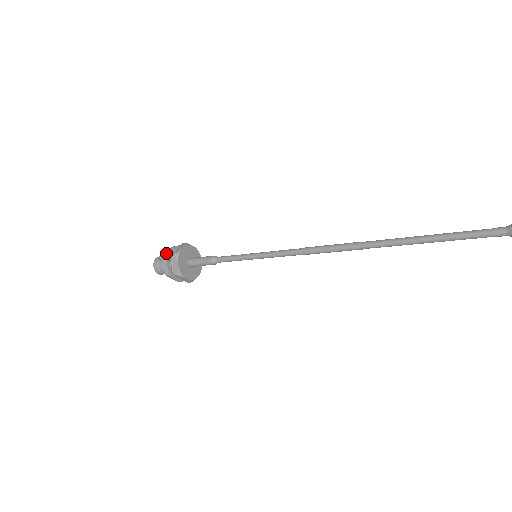
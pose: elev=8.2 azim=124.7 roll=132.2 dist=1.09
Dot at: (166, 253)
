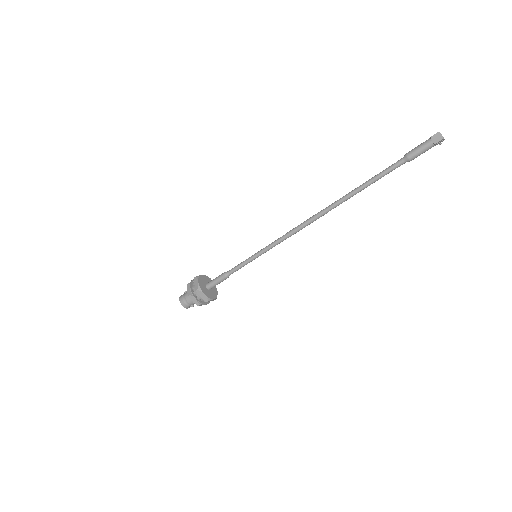
Dot at: occluded
